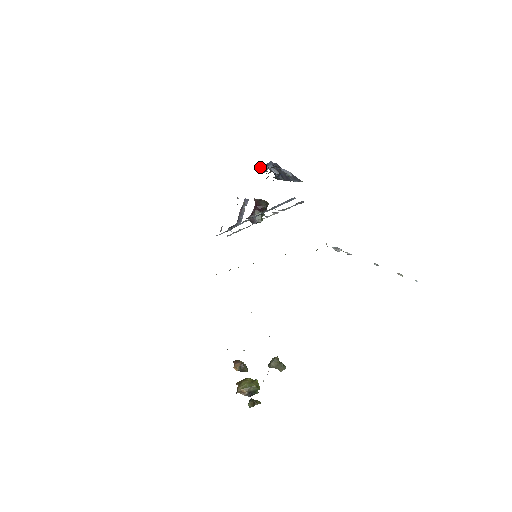
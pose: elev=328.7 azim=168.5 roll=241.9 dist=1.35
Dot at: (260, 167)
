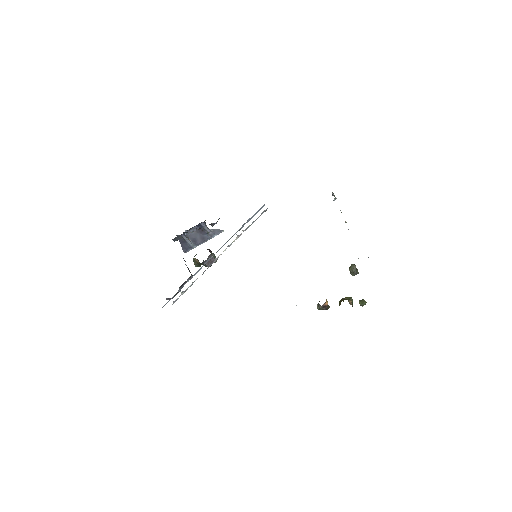
Dot at: (178, 237)
